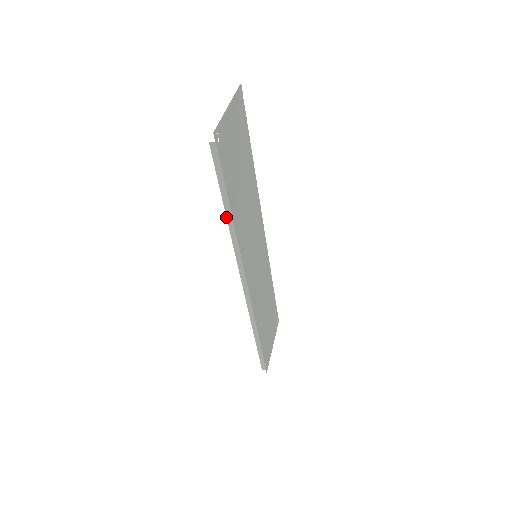
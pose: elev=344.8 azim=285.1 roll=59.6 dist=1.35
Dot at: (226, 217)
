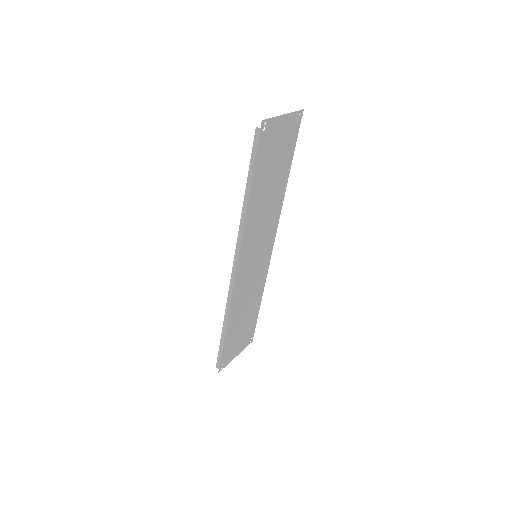
Dot at: (244, 197)
